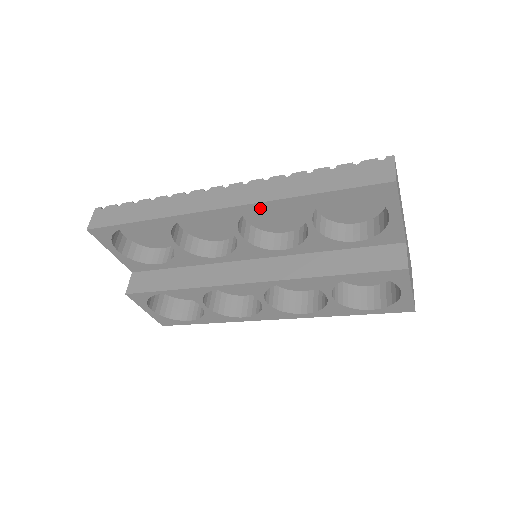
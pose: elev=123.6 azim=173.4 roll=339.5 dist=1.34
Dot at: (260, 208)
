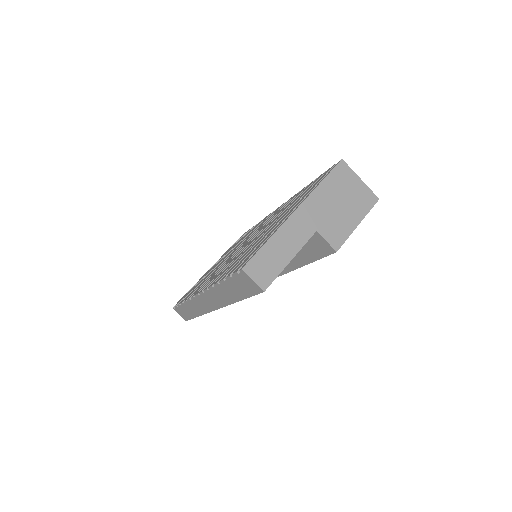
Dot at: occluded
